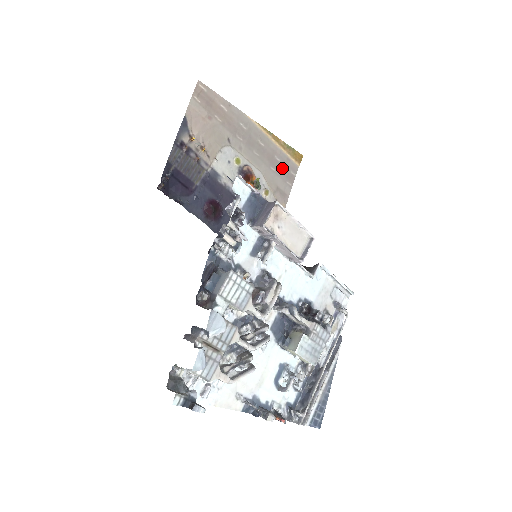
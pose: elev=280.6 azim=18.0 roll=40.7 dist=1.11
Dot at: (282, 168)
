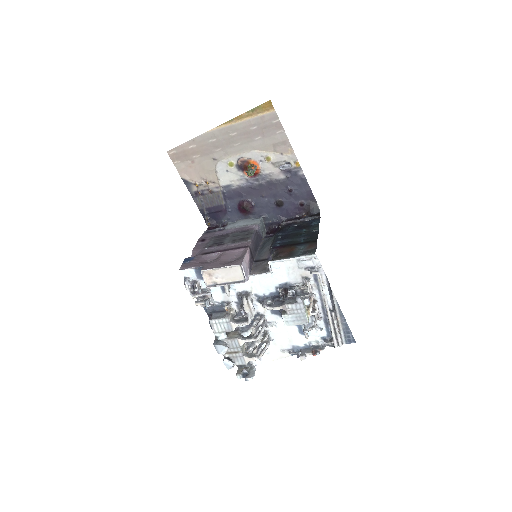
Dot at: (264, 129)
